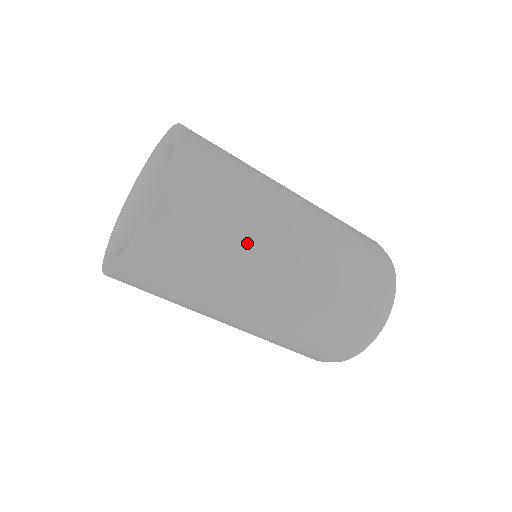
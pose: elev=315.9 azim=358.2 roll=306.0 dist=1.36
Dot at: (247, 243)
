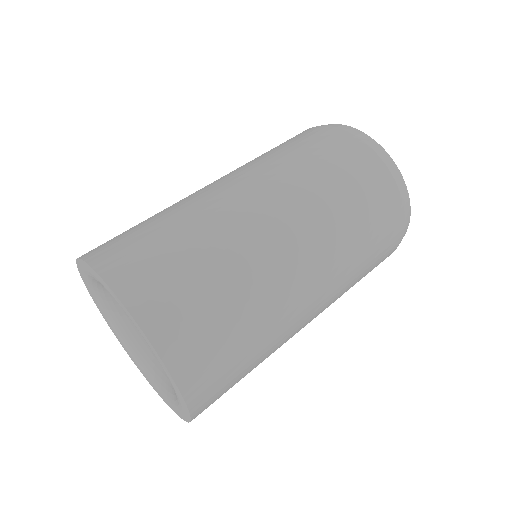
Dot at: (260, 292)
